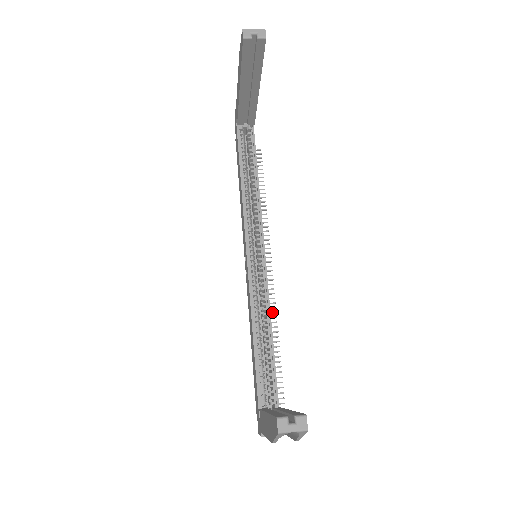
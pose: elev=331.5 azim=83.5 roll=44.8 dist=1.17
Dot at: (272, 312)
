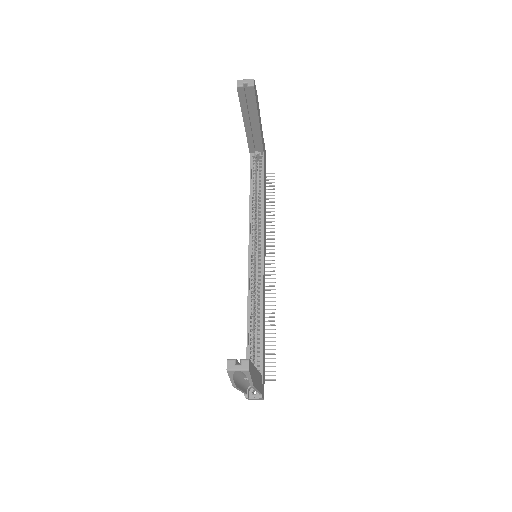
Dot at: (272, 305)
